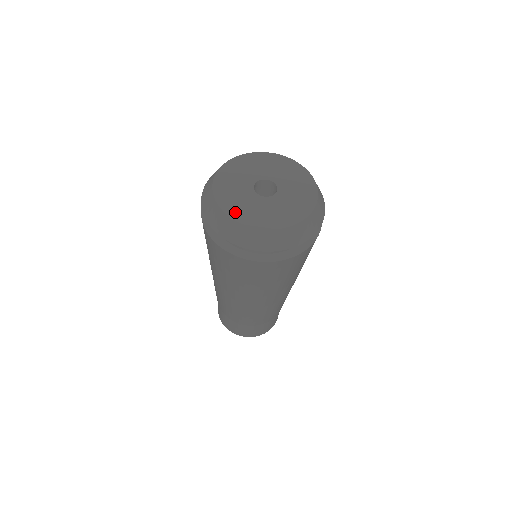
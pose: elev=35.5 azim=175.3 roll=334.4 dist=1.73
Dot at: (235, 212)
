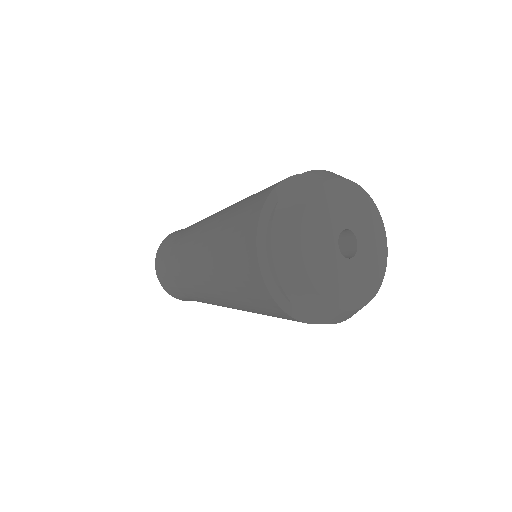
Dot at: (317, 274)
